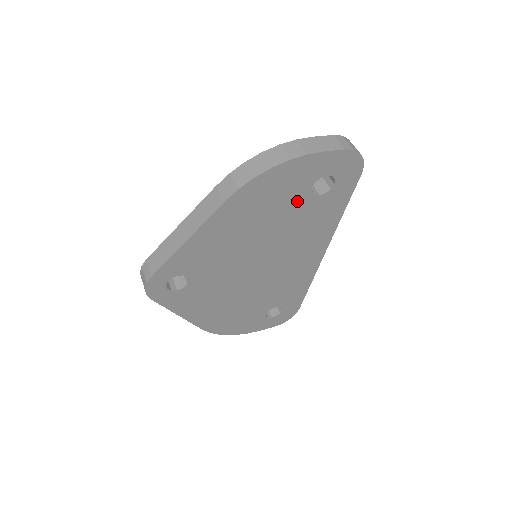
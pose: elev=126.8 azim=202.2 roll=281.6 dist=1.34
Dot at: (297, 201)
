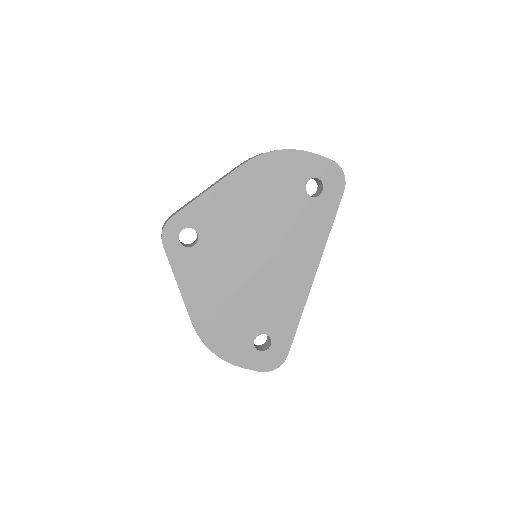
Dot at: (294, 194)
